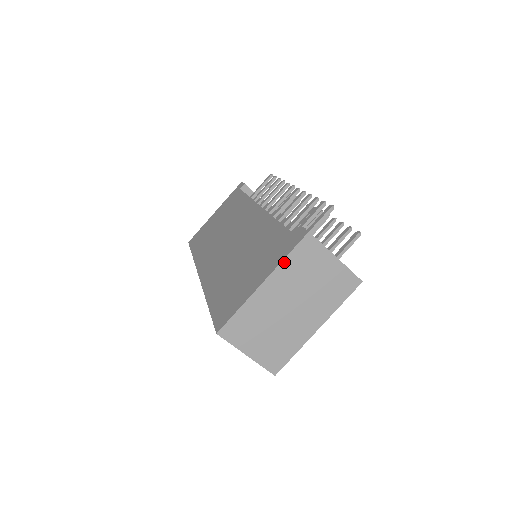
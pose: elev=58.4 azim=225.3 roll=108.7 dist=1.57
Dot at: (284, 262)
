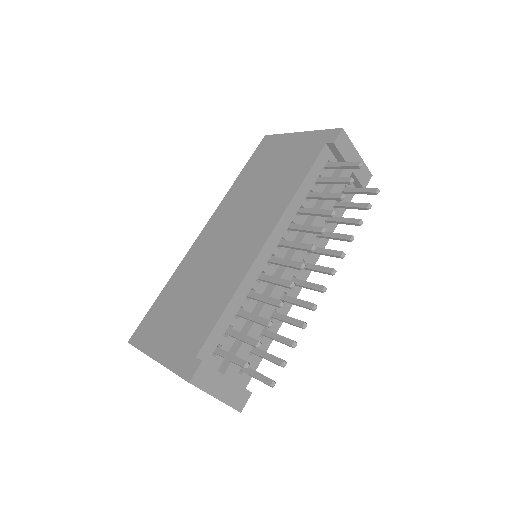
Dot at: (171, 370)
